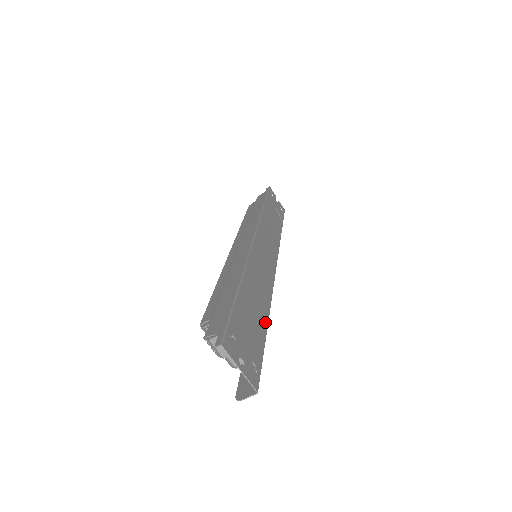
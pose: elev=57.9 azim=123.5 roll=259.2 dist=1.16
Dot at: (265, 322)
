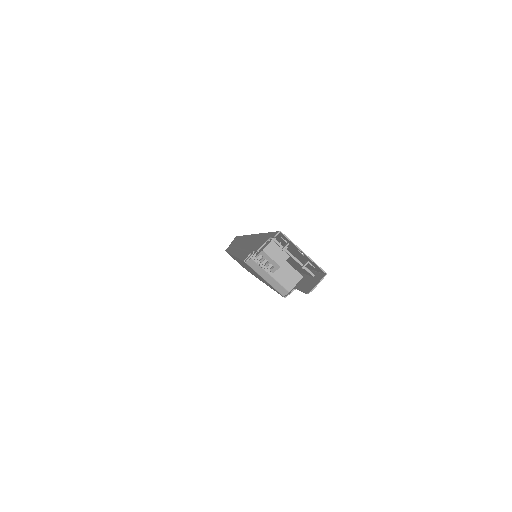
Dot at: occluded
